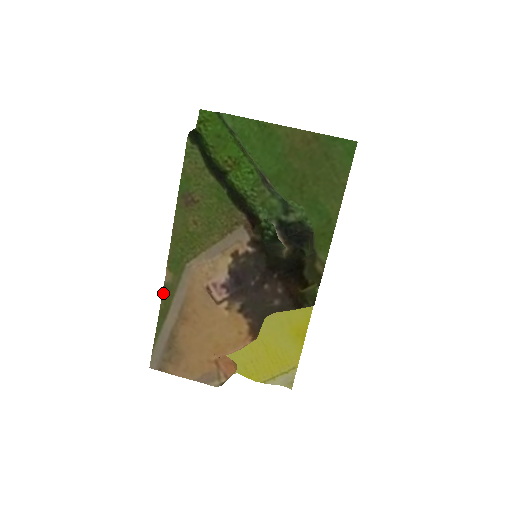
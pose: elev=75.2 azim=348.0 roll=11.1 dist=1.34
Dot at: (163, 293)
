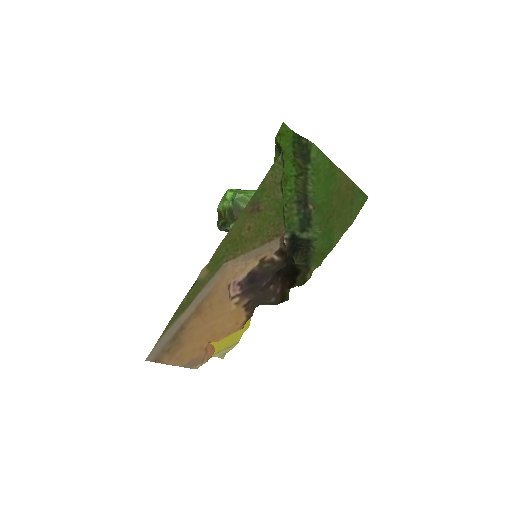
Dot at: (191, 288)
